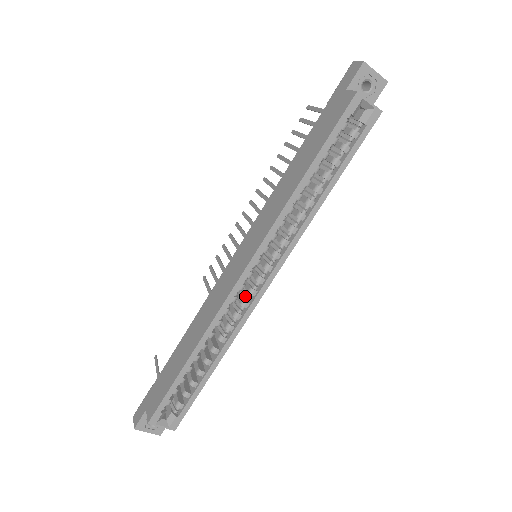
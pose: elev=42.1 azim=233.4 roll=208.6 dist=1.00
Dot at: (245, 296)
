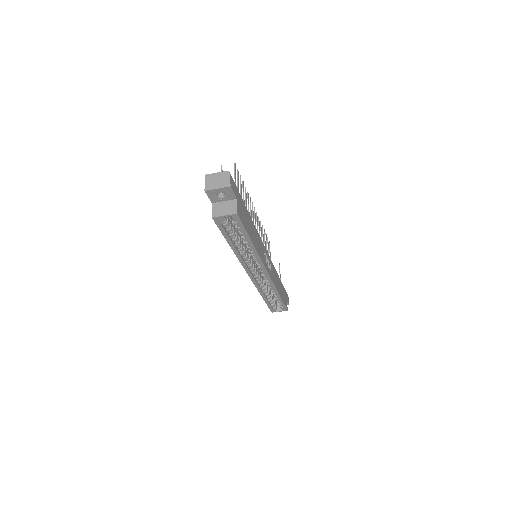
Dot at: occluded
